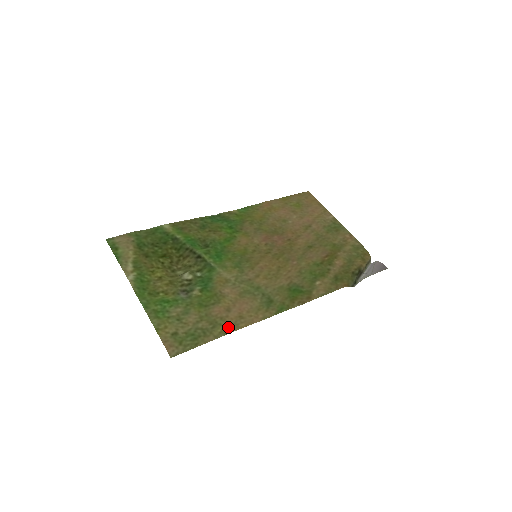
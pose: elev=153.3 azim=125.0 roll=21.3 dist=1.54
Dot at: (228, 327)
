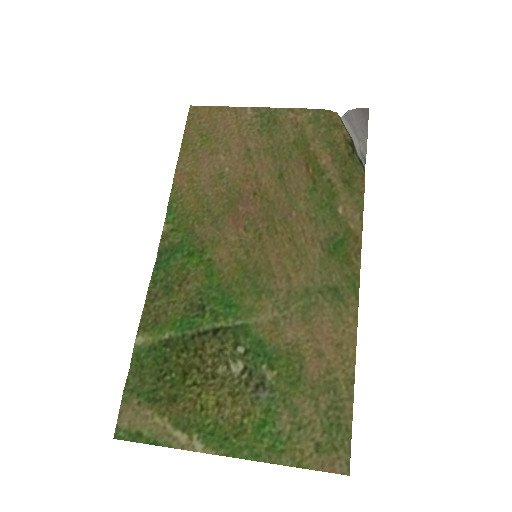
Dot at: (345, 373)
